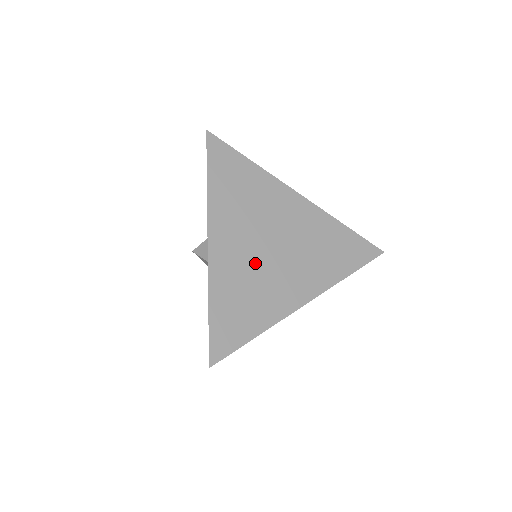
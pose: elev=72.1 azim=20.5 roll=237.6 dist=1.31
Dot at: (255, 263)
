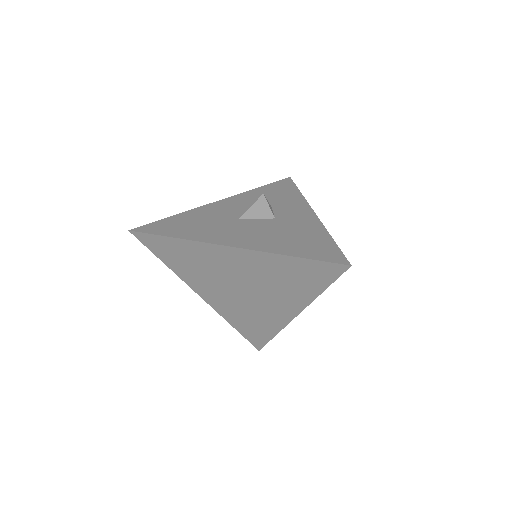
Dot at: (239, 301)
